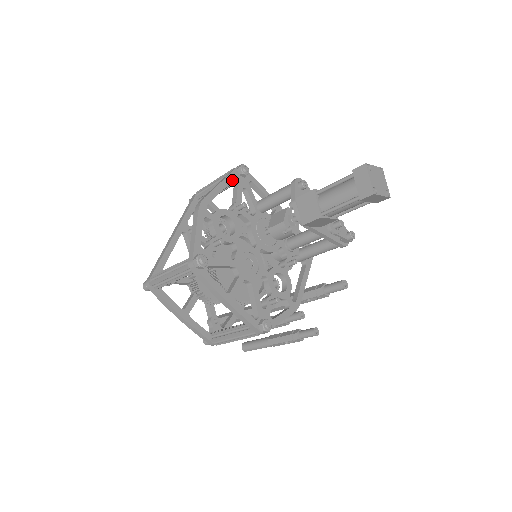
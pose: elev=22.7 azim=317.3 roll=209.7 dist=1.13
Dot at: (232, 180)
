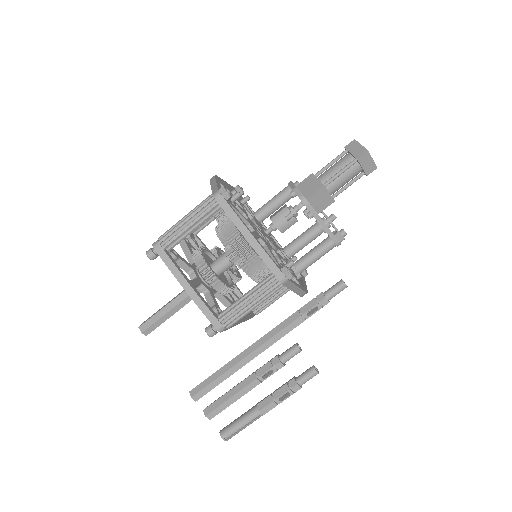
Dot at: (233, 189)
